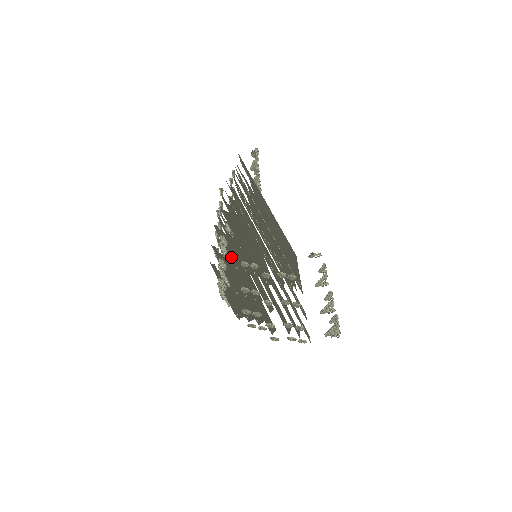
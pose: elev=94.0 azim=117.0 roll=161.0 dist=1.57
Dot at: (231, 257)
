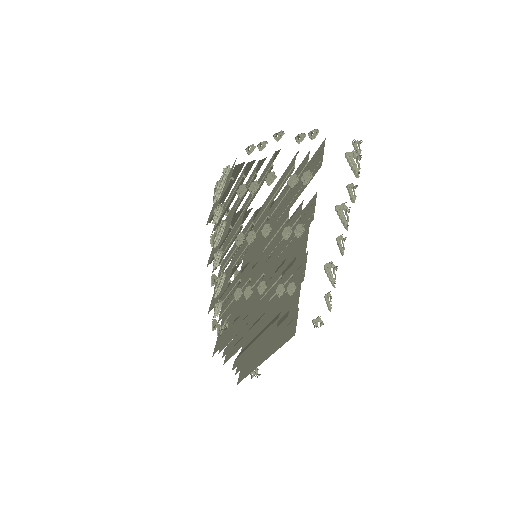
Dot at: occluded
